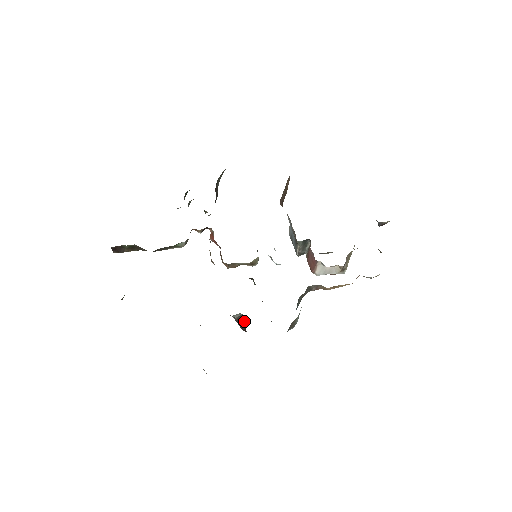
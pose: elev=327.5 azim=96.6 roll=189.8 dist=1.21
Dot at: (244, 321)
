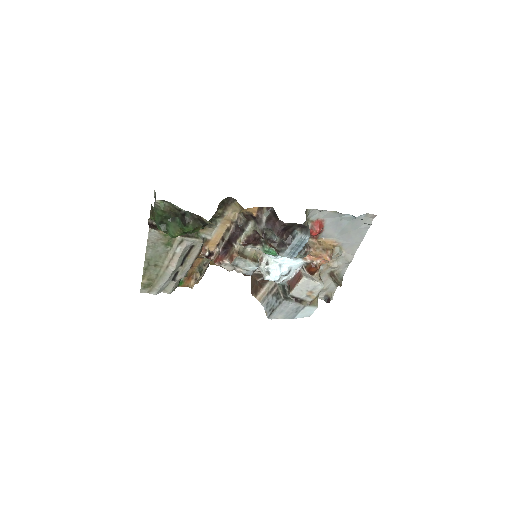
Dot at: (273, 216)
